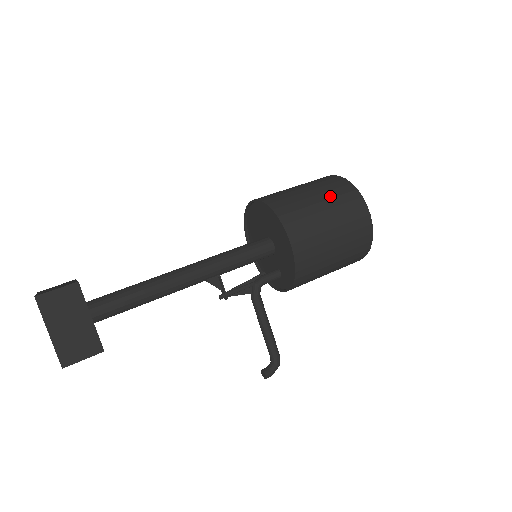
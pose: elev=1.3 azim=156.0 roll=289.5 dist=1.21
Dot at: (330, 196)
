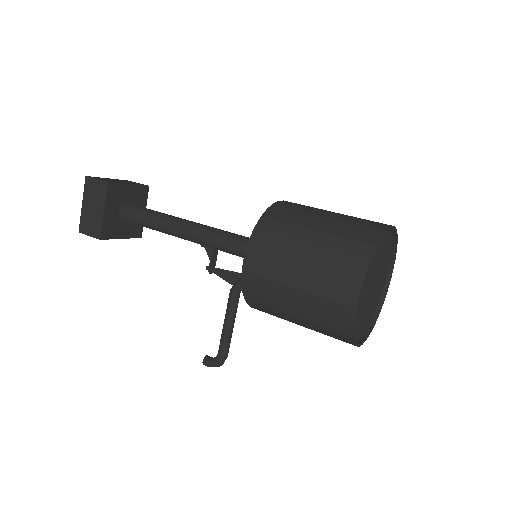
Dot at: (330, 242)
